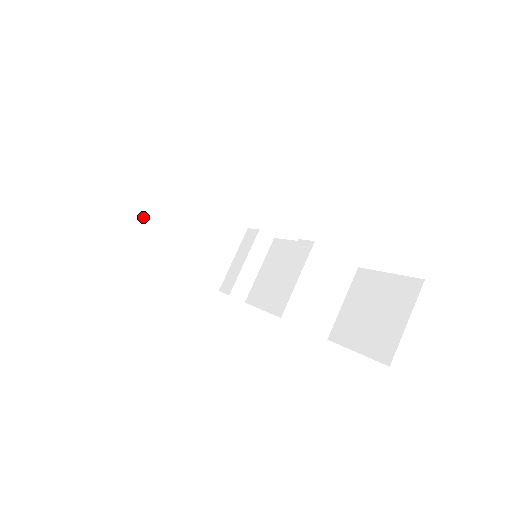
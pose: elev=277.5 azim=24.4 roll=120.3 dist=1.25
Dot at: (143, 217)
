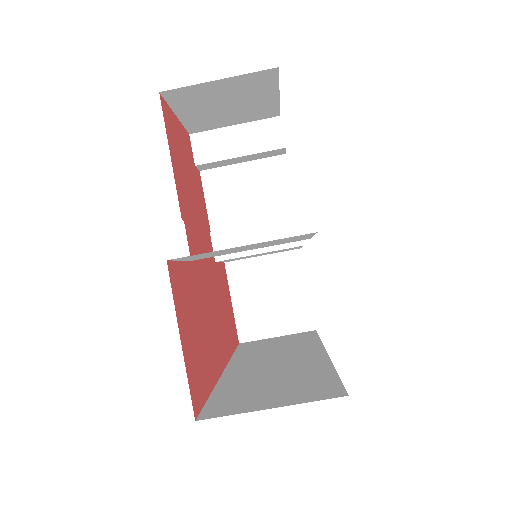
Dot at: occluded
